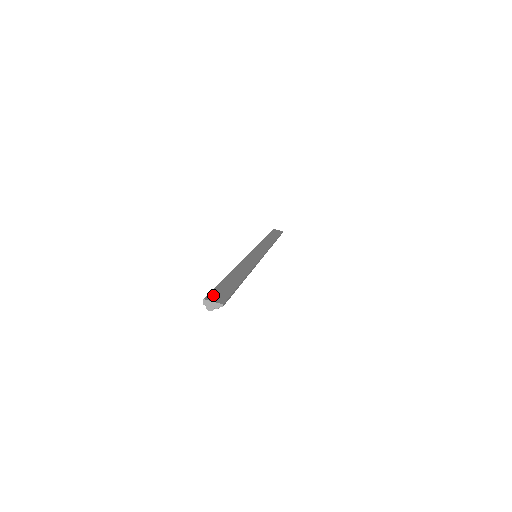
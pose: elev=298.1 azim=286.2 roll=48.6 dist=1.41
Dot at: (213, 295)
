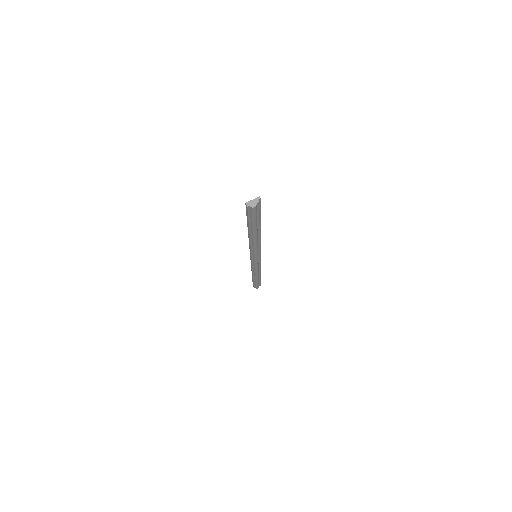
Dot at: occluded
